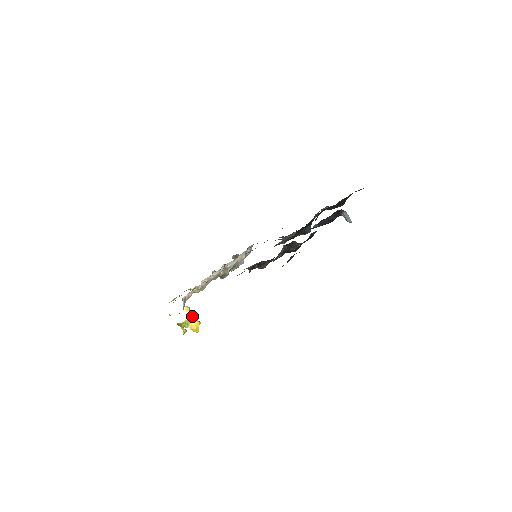
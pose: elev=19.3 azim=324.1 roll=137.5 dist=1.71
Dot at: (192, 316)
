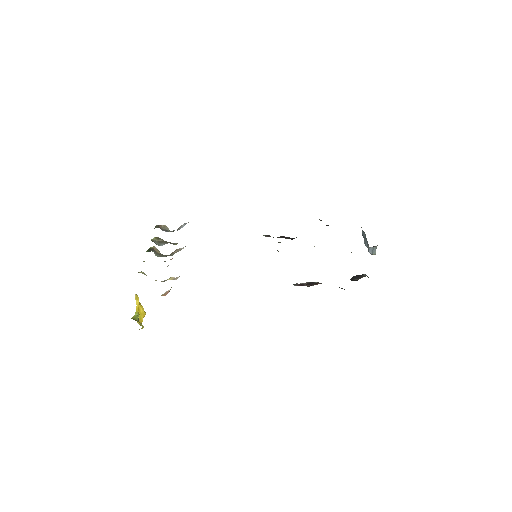
Dot at: (141, 306)
